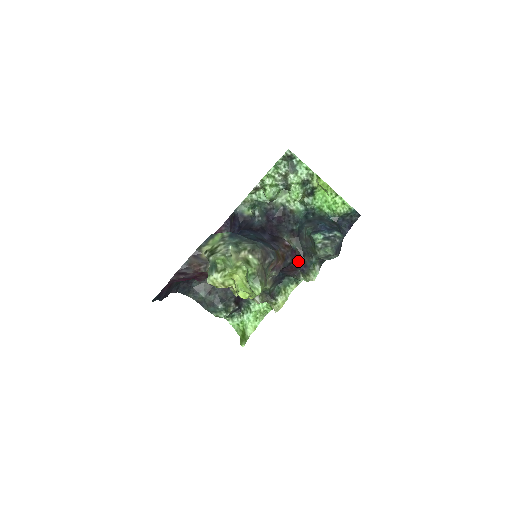
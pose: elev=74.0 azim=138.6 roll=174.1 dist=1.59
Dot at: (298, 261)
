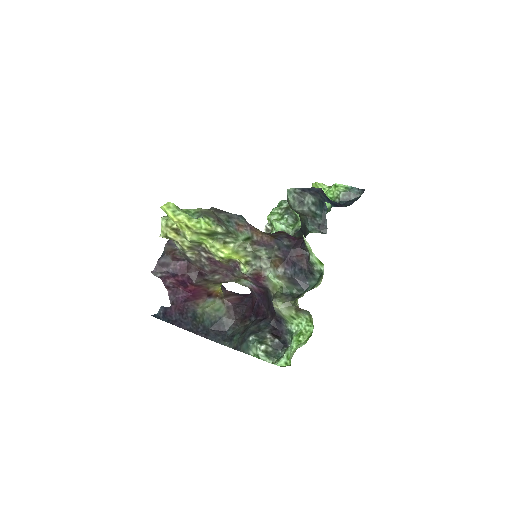
Dot at: (300, 242)
